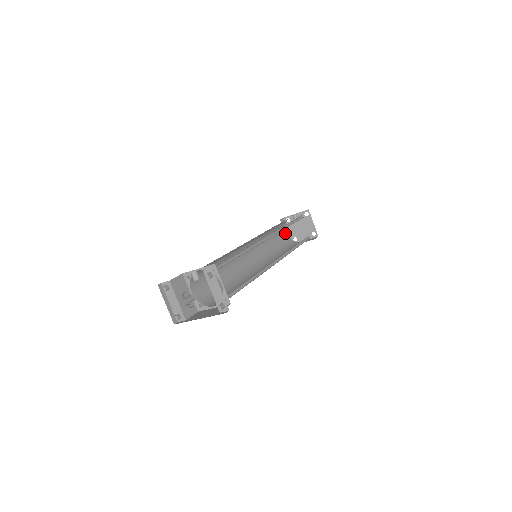
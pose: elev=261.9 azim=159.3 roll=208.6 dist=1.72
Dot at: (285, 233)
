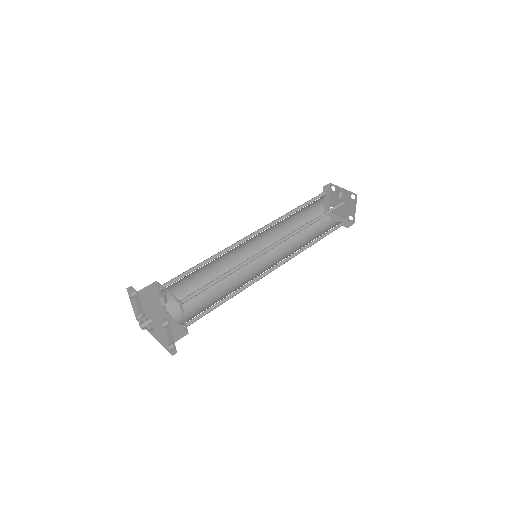
Dot at: (322, 202)
